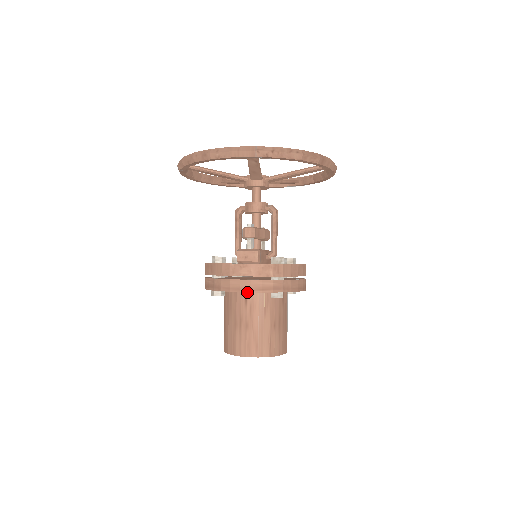
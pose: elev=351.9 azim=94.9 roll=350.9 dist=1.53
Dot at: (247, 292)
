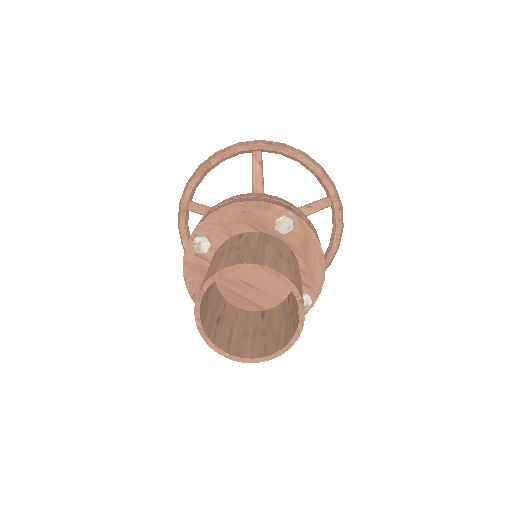
Dot at: (243, 233)
